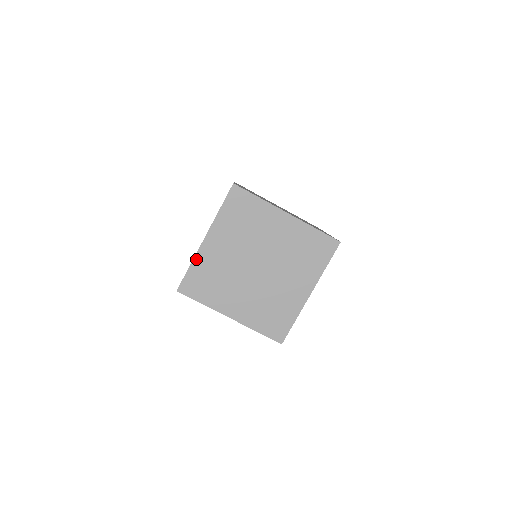
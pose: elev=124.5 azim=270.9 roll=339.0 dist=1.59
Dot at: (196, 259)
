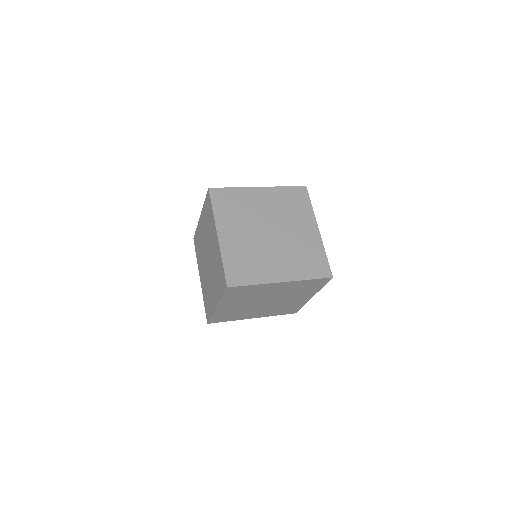
Dot at: (223, 254)
